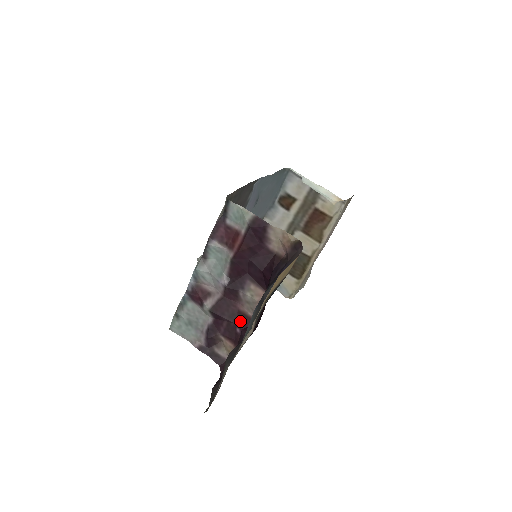
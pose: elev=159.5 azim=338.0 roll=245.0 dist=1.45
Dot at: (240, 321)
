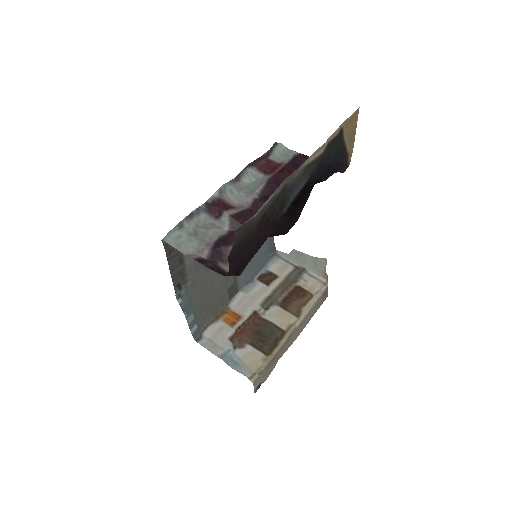
Dot at: occluded
